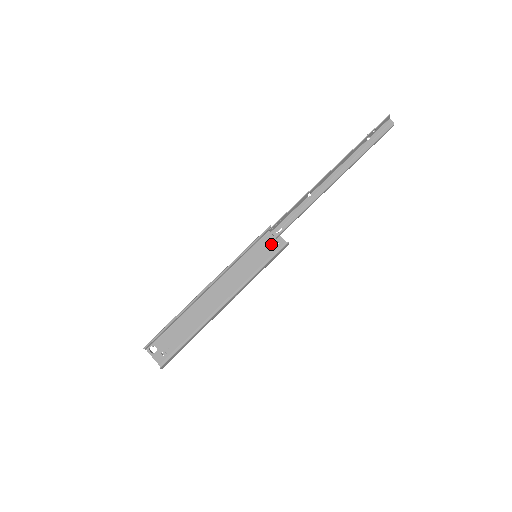
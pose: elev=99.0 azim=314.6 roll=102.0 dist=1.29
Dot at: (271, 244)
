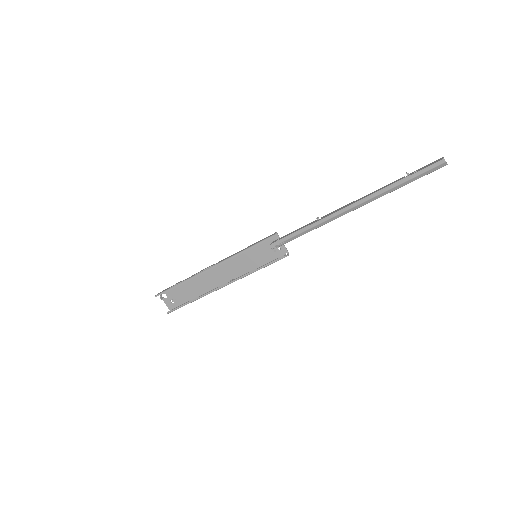
Dot at: (273, 247)
